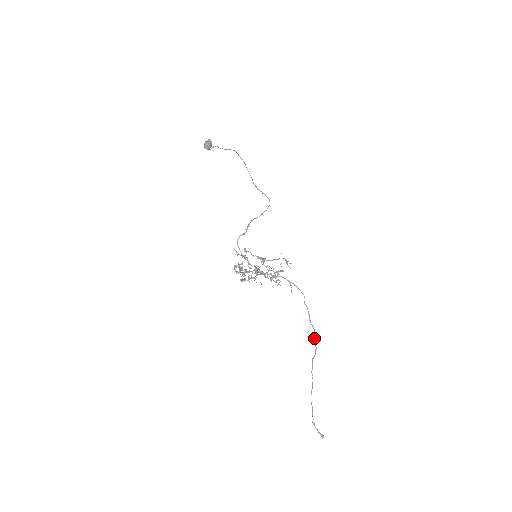
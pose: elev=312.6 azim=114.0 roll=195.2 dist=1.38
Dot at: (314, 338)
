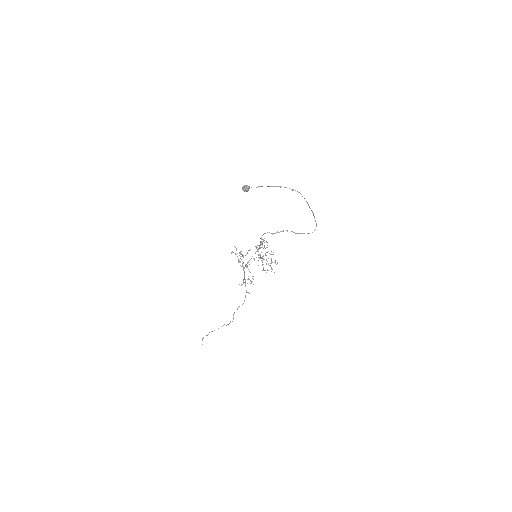
Dot at: (232, 321)
